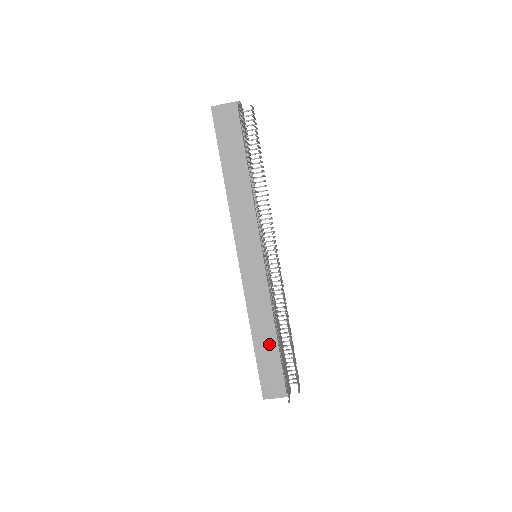
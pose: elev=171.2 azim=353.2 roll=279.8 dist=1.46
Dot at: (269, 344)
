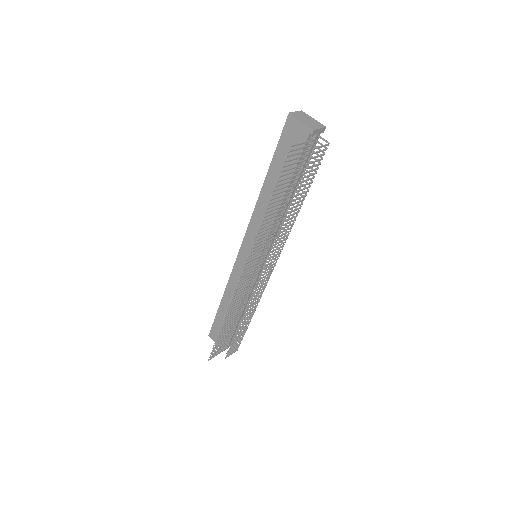
Dot at: occluded
